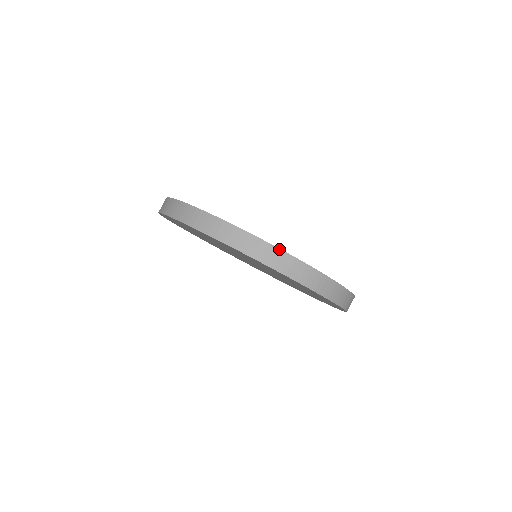
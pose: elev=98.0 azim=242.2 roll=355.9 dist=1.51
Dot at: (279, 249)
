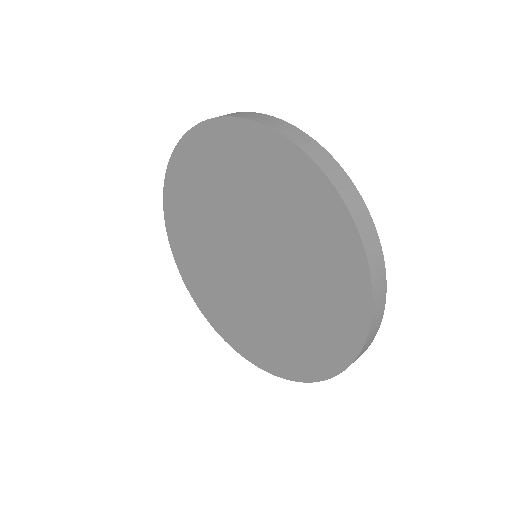
Dot at: occluded
